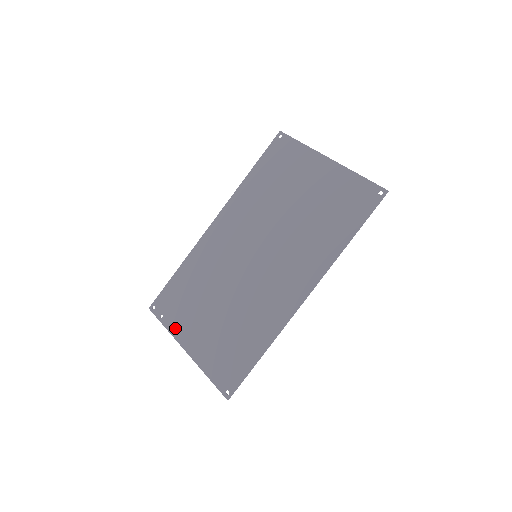
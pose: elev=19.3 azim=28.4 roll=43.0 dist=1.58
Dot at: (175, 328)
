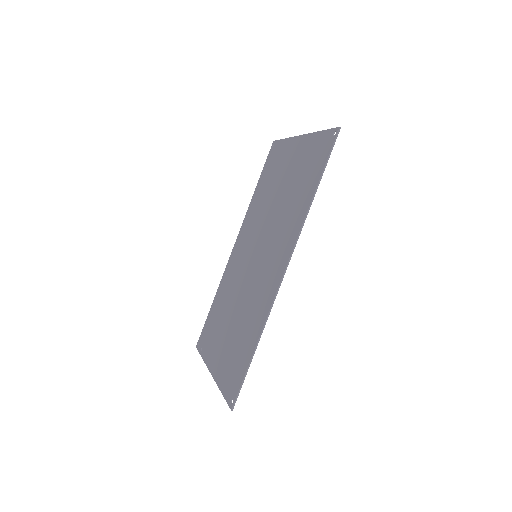
Dot at: (207, 356)
